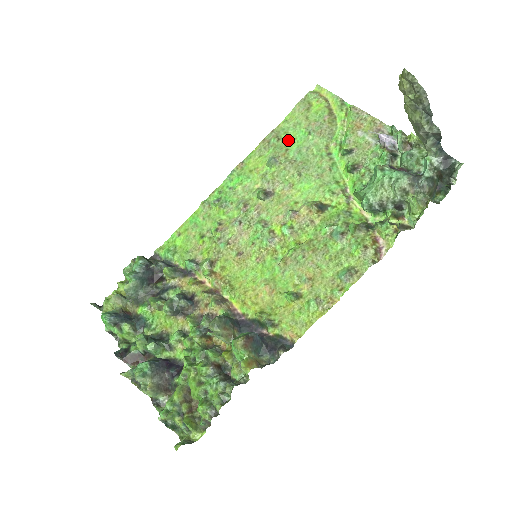
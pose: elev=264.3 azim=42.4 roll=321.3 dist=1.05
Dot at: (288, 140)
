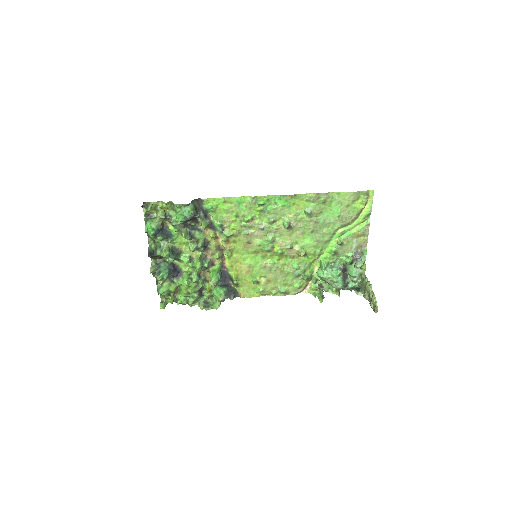
Dot at: (328, 207)
